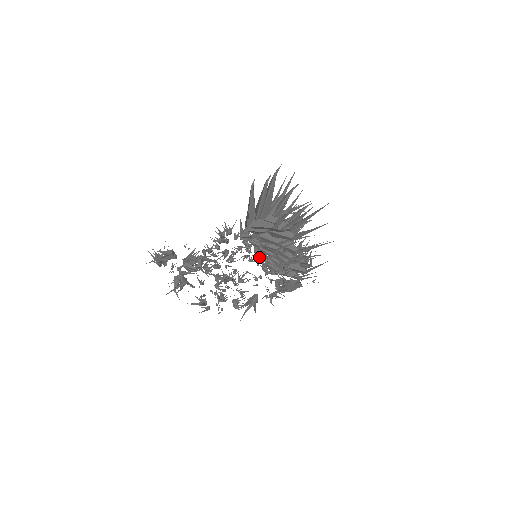
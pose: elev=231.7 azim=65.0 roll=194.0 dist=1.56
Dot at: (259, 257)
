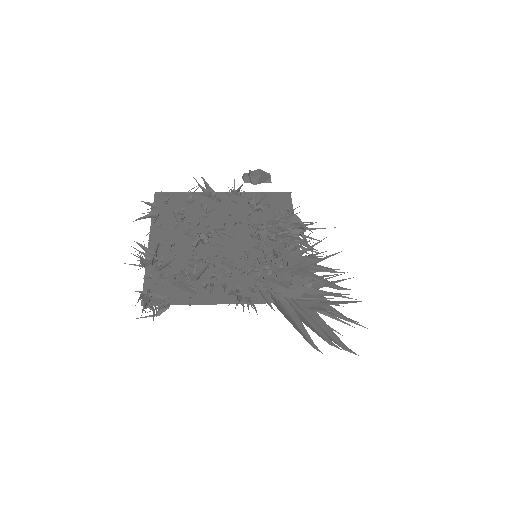
Dot at: (257, 248)
